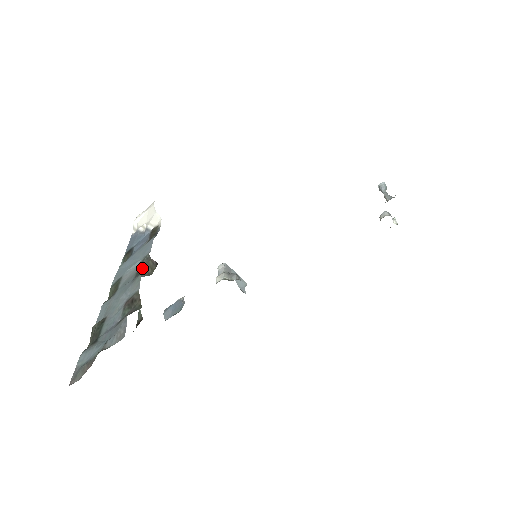
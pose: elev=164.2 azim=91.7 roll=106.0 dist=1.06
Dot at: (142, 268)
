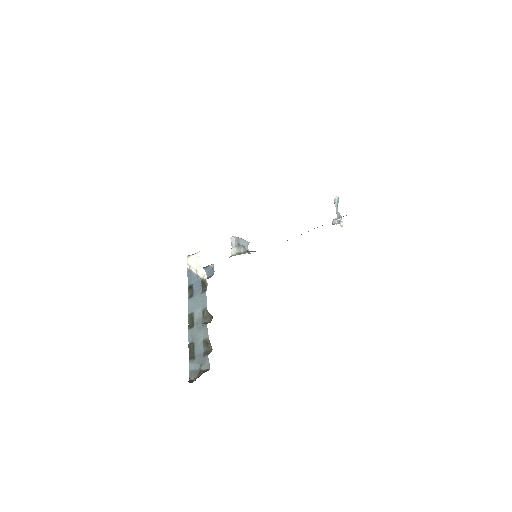
Dot at: (205, 317)
